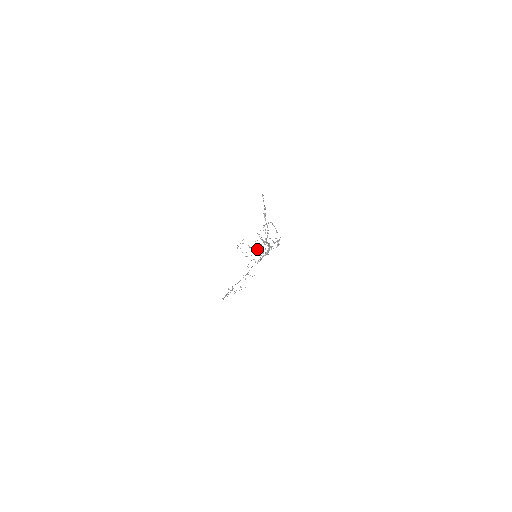
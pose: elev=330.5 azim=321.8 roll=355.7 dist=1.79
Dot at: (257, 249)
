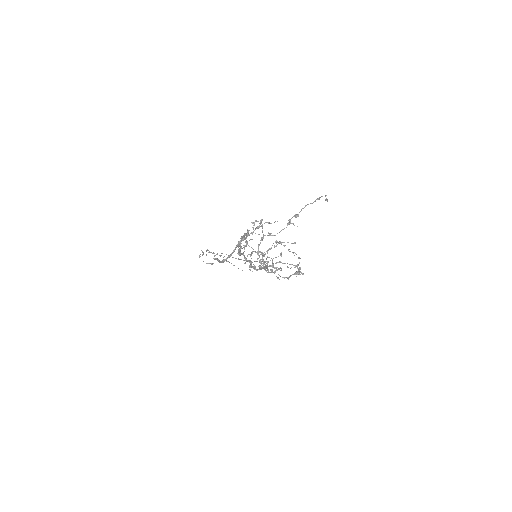
Dot at: (266, 251)
